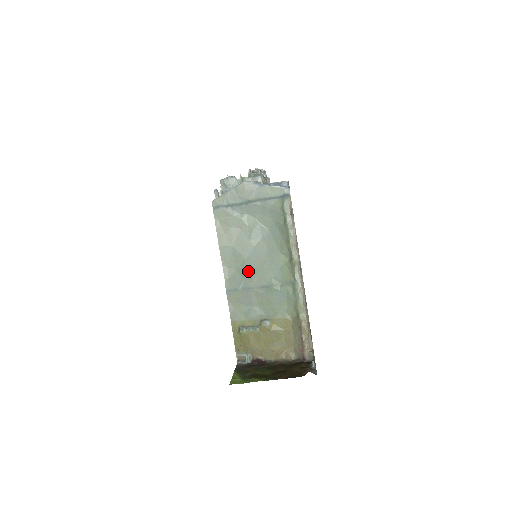
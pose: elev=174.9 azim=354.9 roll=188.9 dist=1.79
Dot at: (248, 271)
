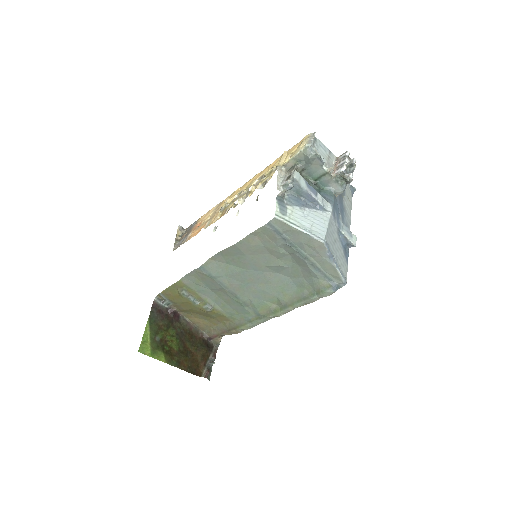
Dot at: (236, 276)
